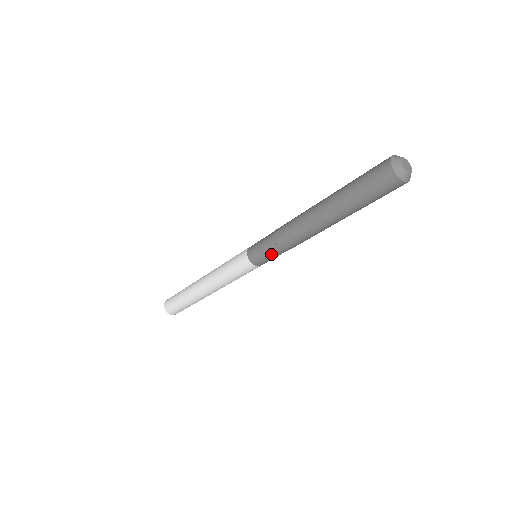
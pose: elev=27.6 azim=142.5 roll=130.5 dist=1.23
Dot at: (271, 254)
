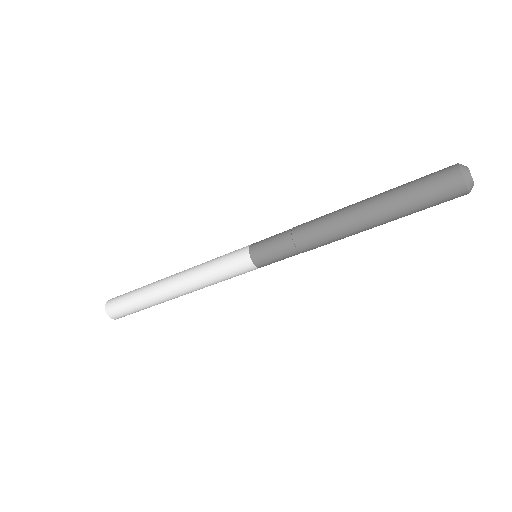
Dot at: (284, 256)
